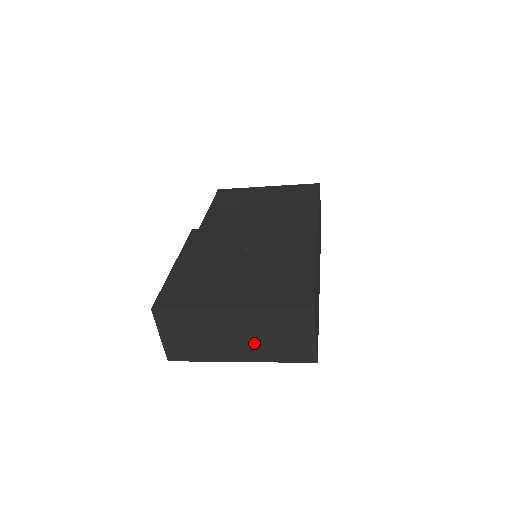
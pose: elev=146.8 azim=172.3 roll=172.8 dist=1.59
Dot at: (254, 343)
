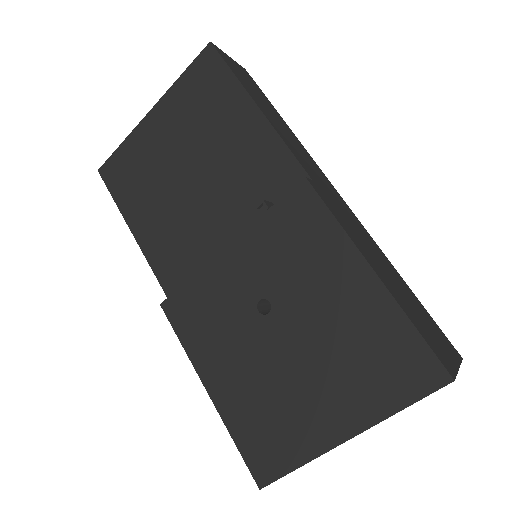
Dot at: occluded
